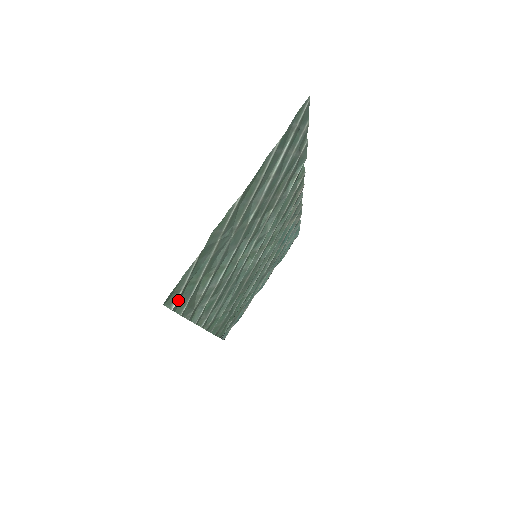
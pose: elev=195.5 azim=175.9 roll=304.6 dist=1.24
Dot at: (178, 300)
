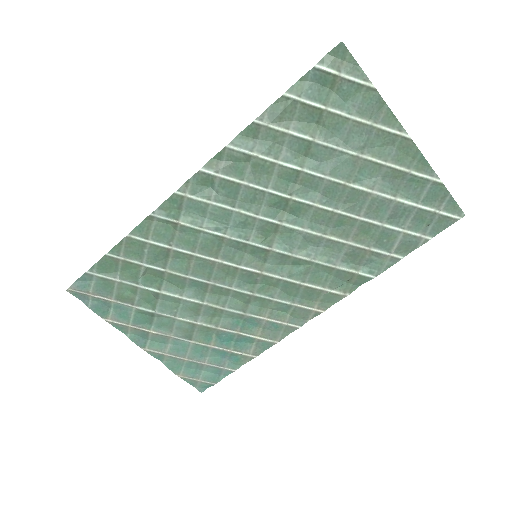
Dot at: (323, 74)
